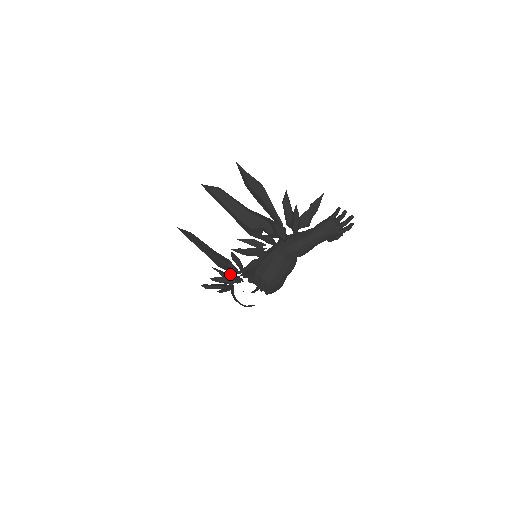
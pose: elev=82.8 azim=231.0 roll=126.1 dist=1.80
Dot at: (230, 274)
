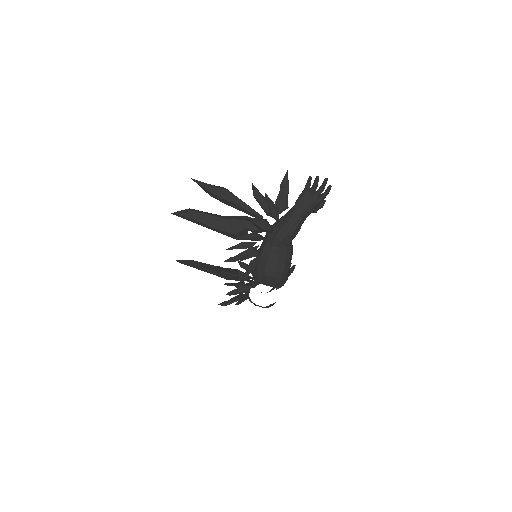
Dot at: (241, 283)
